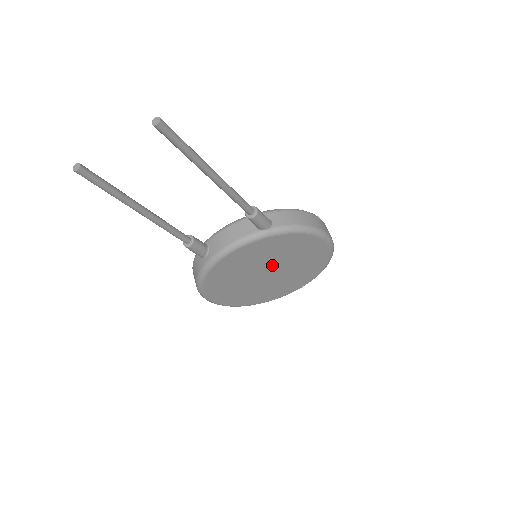
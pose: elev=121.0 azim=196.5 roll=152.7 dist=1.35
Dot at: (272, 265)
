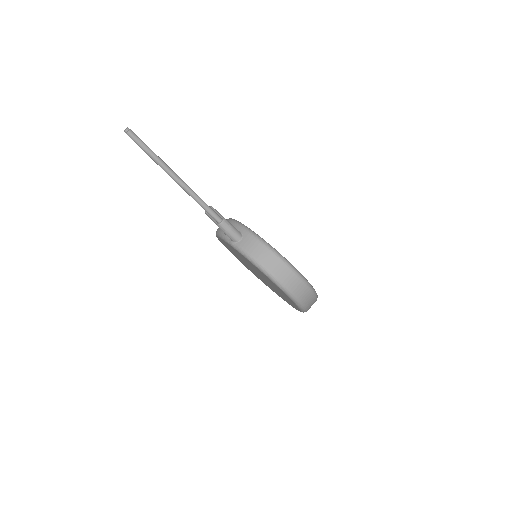
Dot at: occluded
